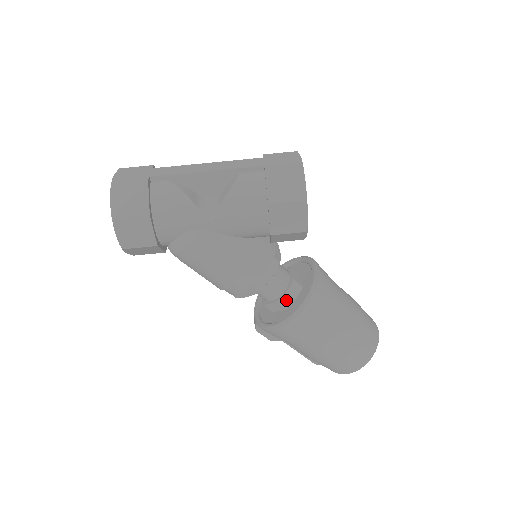
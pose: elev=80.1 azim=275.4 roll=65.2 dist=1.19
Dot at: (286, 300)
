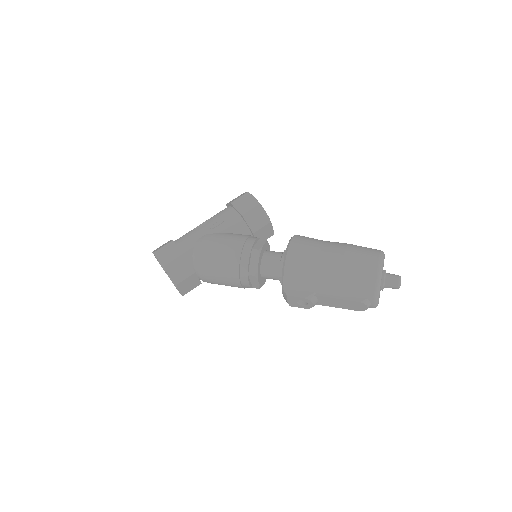
Dot at: occluded
